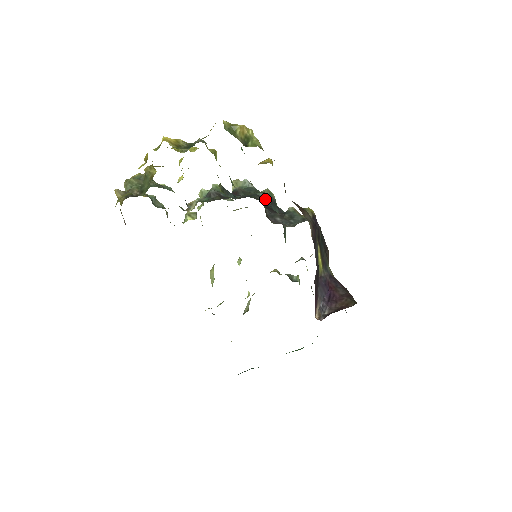
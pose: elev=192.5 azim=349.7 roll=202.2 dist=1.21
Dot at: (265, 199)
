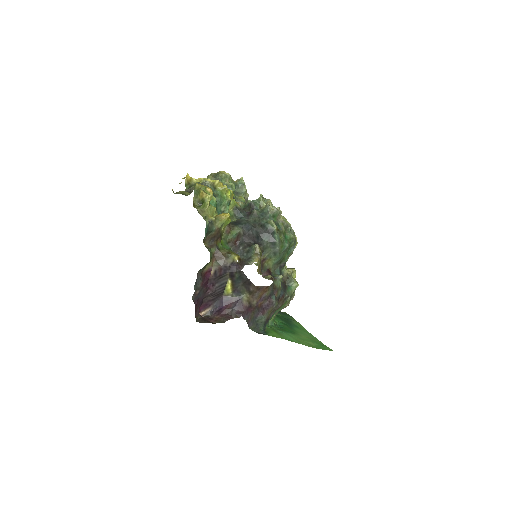
Dot at: (264, 227)
